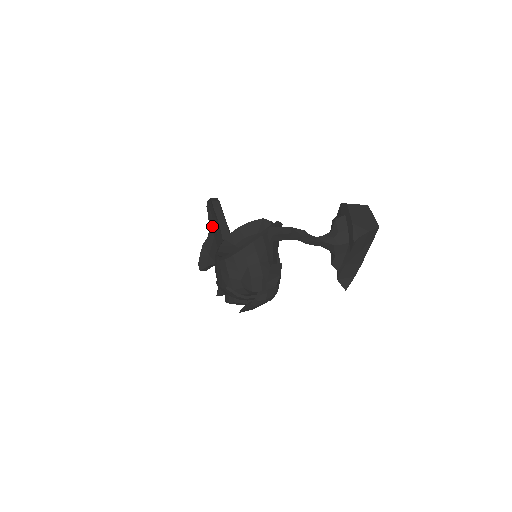
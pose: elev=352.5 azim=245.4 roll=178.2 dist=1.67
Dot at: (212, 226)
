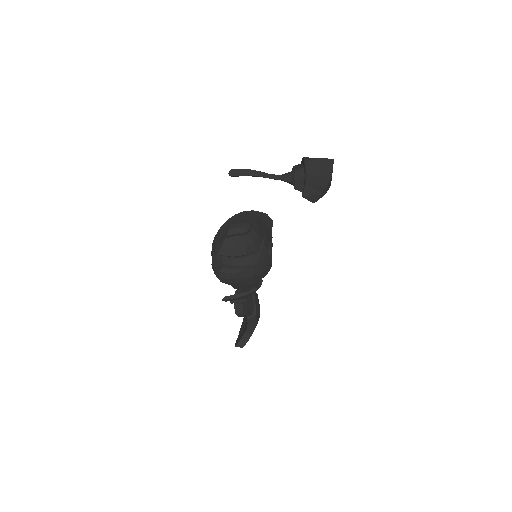
Dot at: occluded
